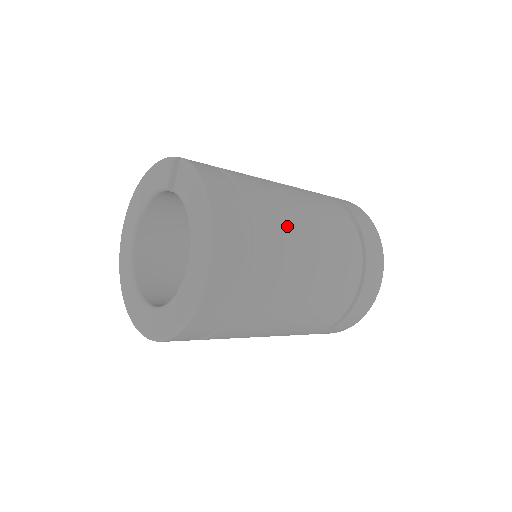
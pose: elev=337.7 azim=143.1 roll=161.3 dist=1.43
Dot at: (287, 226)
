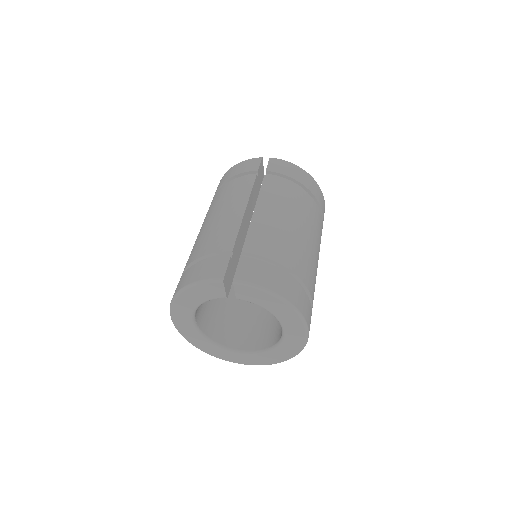
Dot at: (302, 251)
